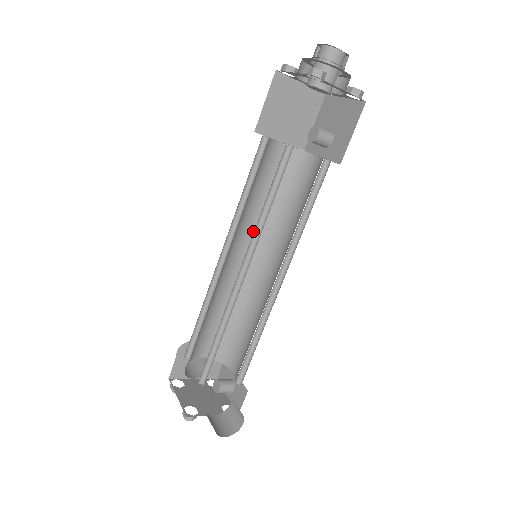
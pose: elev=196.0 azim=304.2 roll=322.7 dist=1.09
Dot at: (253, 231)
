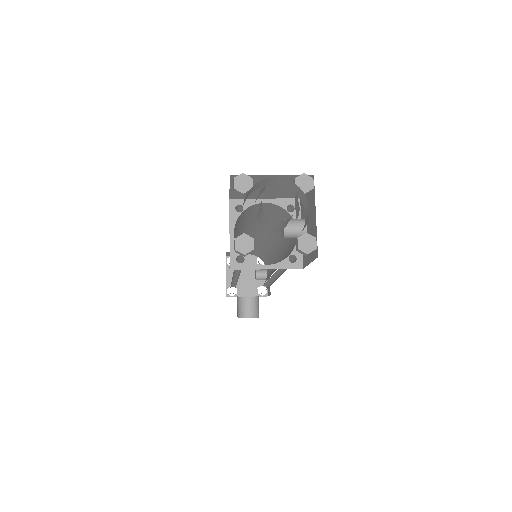
Dot at: (260, 228)
